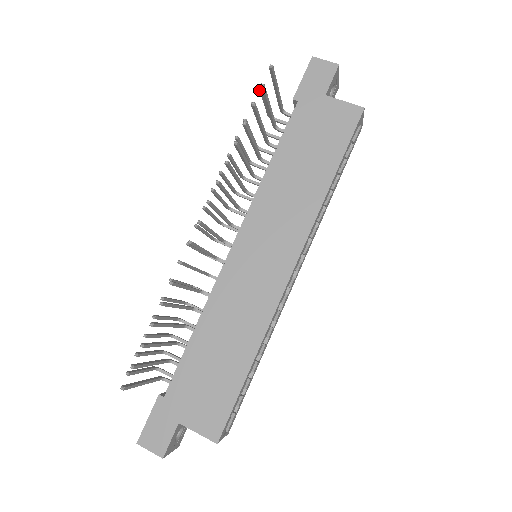
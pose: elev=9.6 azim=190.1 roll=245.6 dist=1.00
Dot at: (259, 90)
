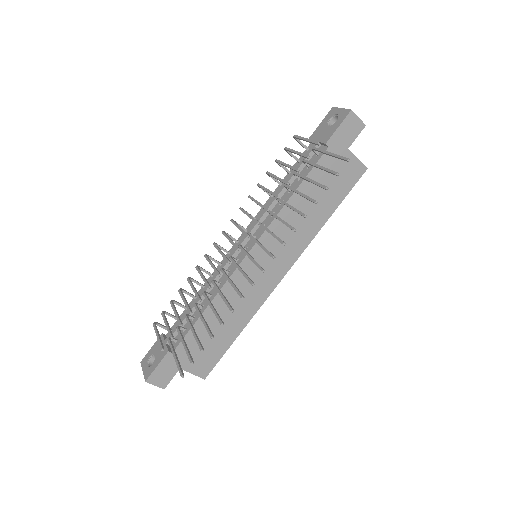
Dot at: (314, 143)
